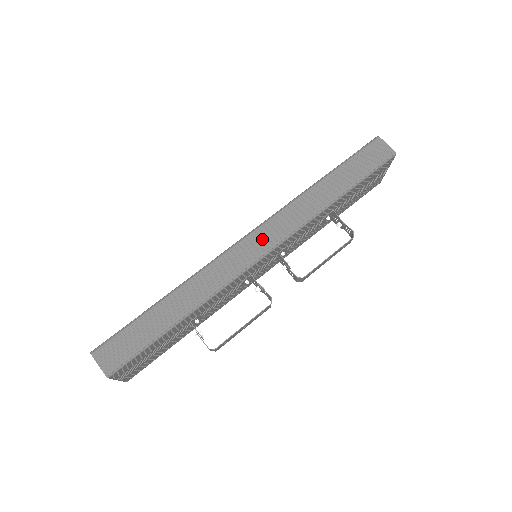
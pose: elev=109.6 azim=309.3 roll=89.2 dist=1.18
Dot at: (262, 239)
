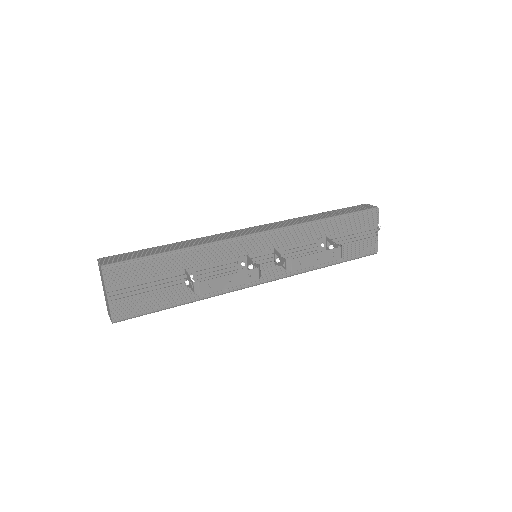
Dot at: (260, 228)
